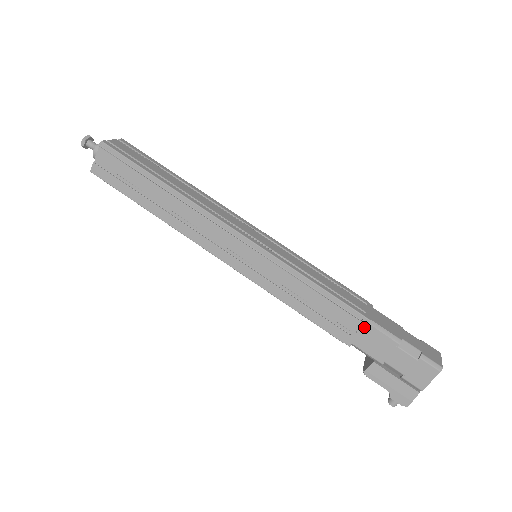
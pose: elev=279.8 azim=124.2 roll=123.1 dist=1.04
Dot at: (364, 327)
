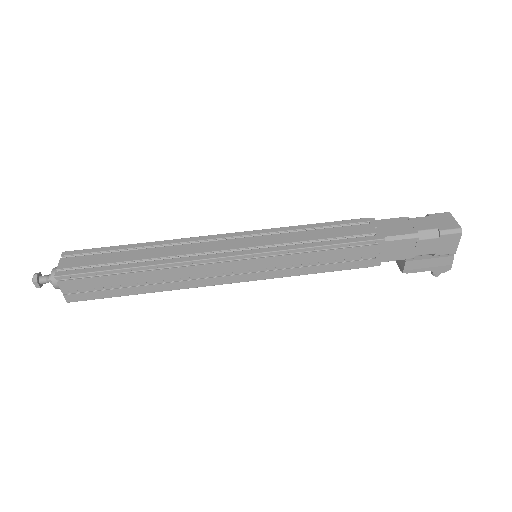
Dot at: (383, 246)
